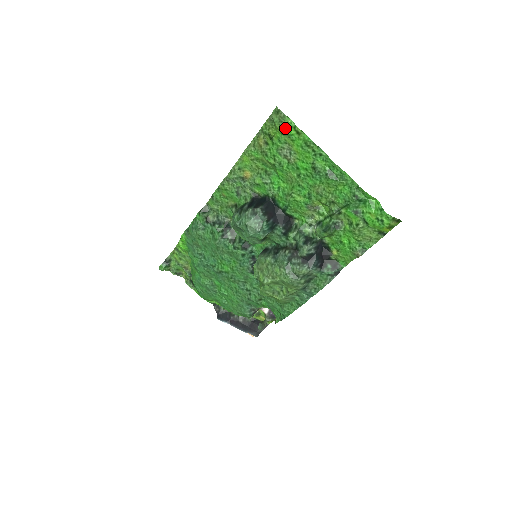
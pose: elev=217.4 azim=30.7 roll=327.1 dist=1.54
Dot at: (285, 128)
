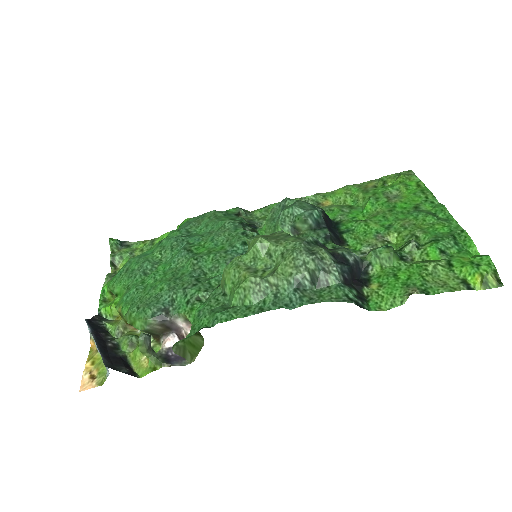
Dot at: (407, 180)
